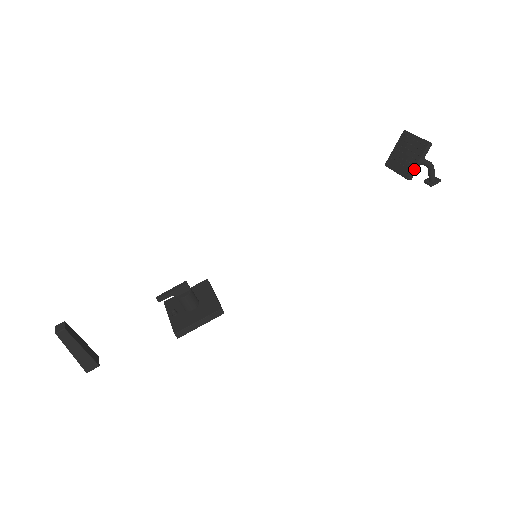
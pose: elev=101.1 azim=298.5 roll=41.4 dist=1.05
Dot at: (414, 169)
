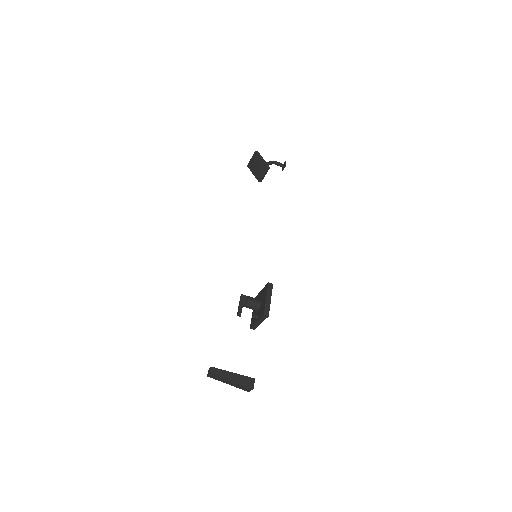
Dot at: (264, 163)
